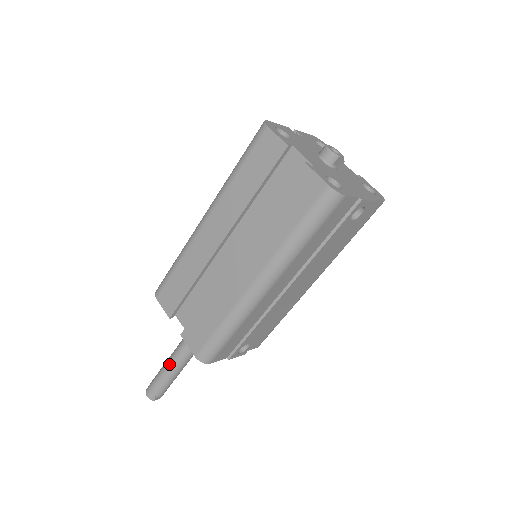
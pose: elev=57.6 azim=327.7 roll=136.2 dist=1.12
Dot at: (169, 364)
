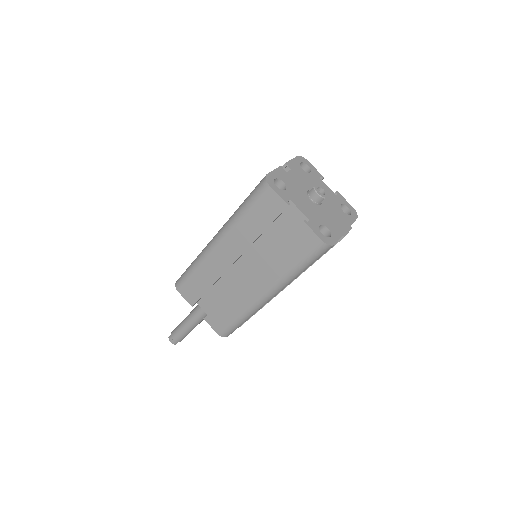
Dot at: (188, 324)
